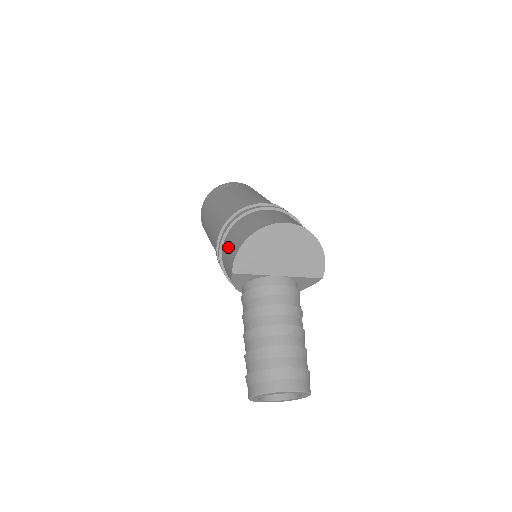
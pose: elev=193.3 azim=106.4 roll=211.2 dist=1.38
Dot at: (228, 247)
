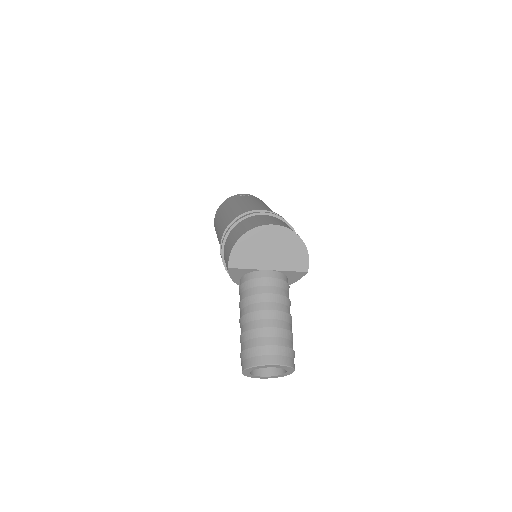
Dot at: (227, 247)
